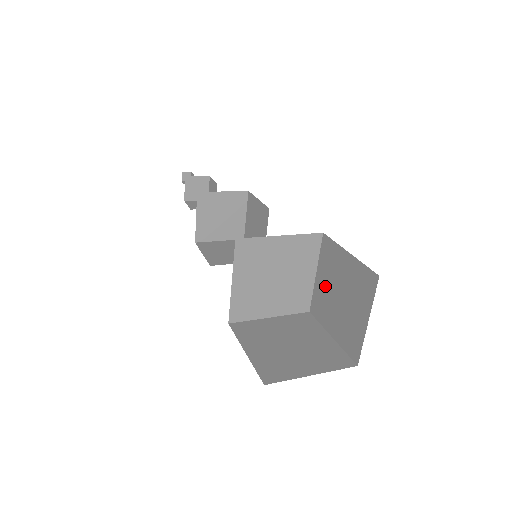
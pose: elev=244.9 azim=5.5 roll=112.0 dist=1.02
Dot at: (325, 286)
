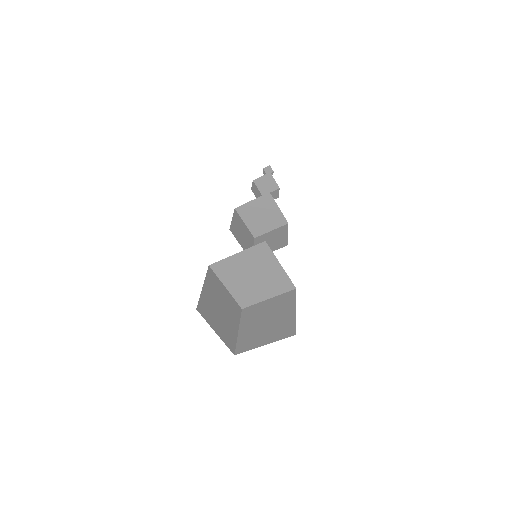
Dot at: occluded
